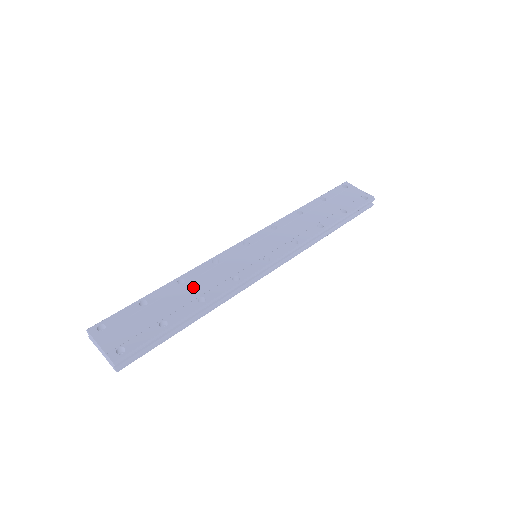
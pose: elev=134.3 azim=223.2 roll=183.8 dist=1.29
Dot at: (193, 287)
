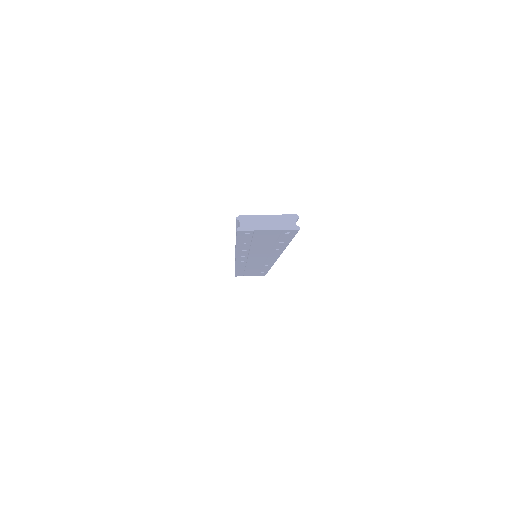
Dot at: occluded
